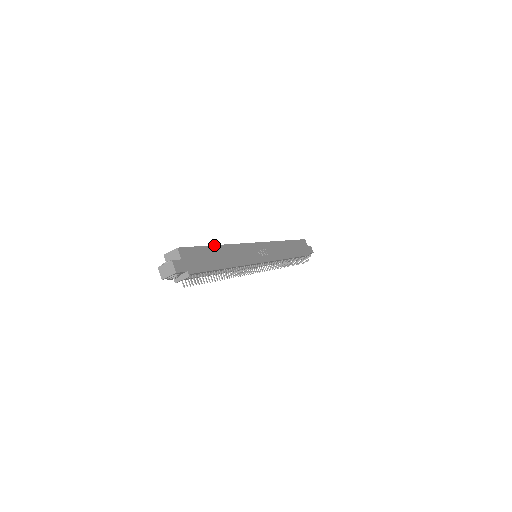
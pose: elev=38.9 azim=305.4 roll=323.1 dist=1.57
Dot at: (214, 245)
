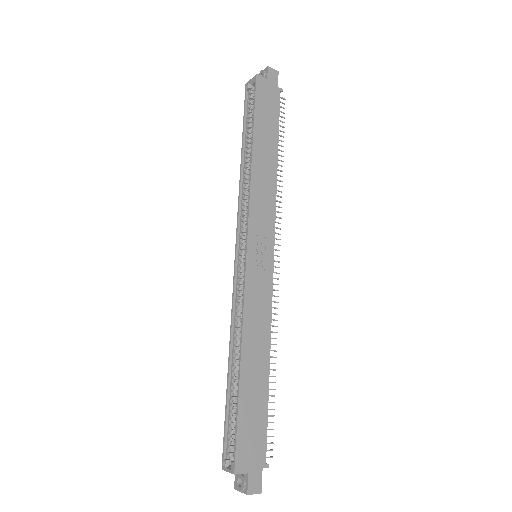
Dot at: (239, 381)
